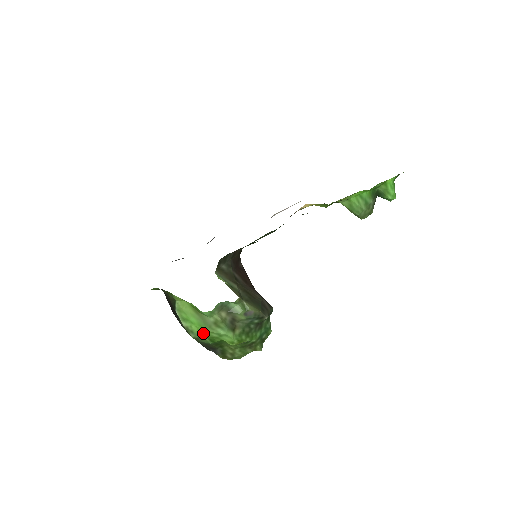
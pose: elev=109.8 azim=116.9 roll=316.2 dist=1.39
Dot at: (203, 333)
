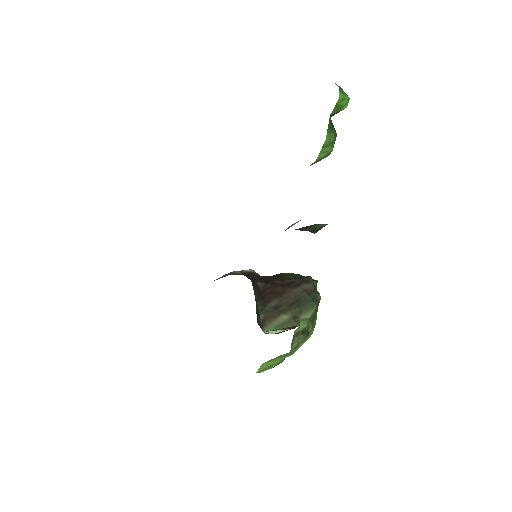
Dot at: occluded
